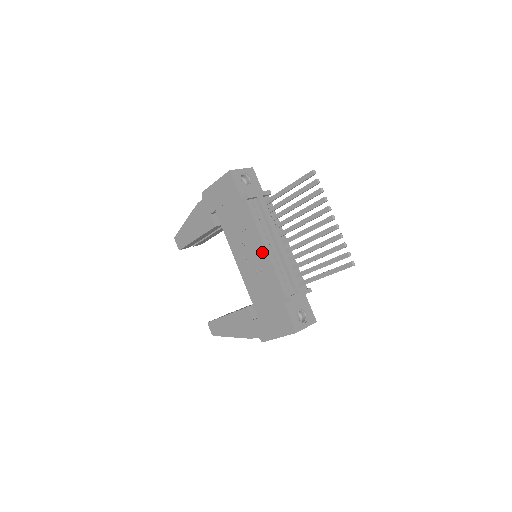
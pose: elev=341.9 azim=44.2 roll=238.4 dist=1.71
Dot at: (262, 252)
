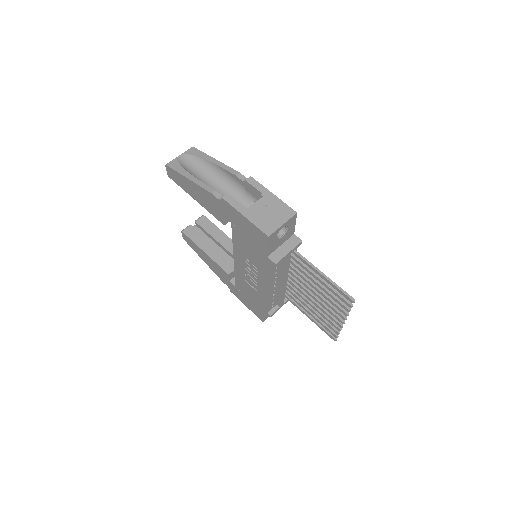
Dot at: (264, 287)
